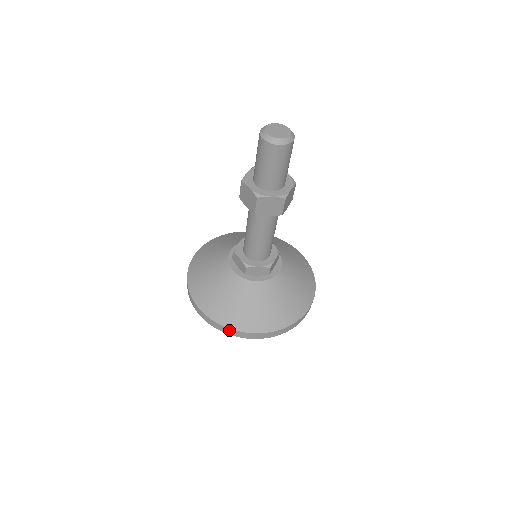
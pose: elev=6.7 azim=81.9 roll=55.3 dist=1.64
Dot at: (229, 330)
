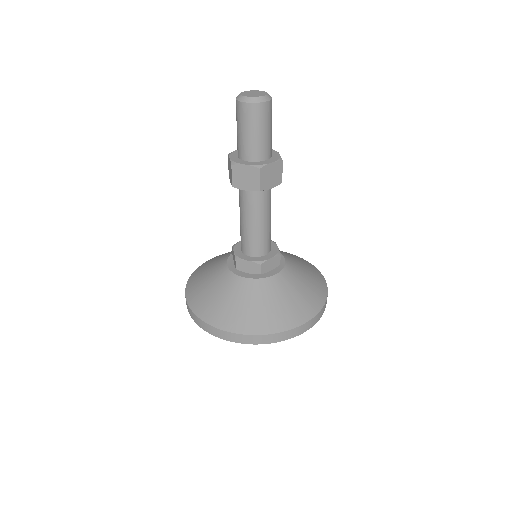
Dot at: (203, 323)
